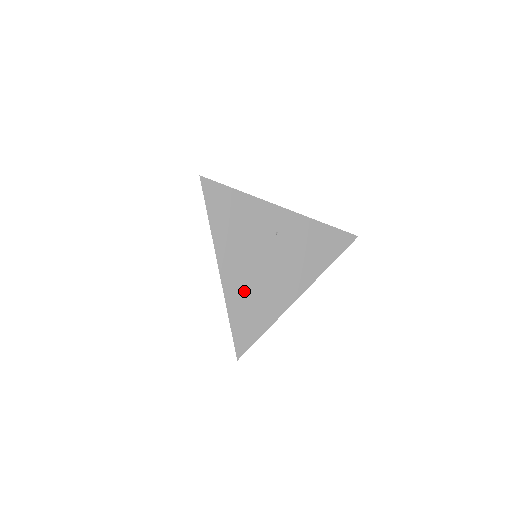
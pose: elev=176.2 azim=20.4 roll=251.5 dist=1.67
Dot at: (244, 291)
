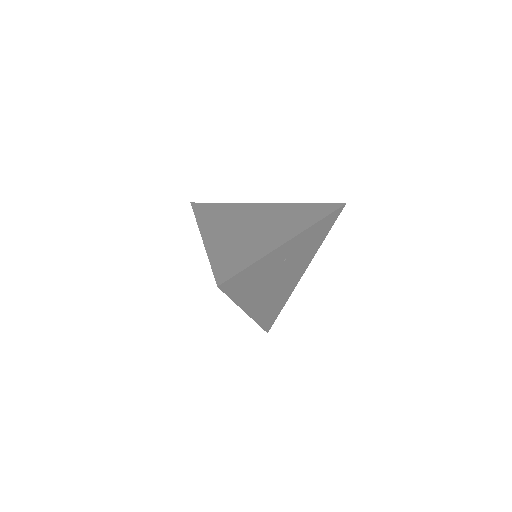
Dot at: (266, 306)
